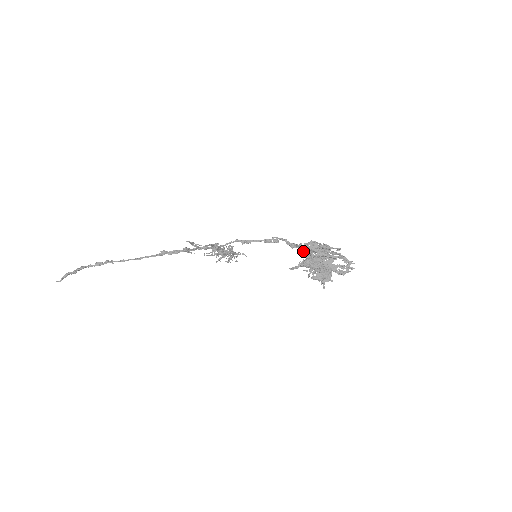
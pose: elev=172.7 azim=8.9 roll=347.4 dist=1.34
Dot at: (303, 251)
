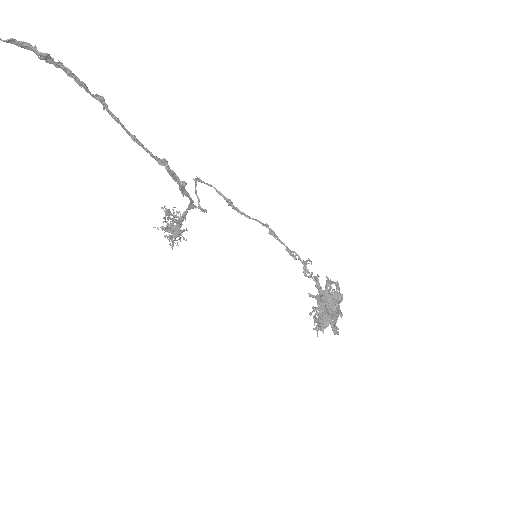
Dot at: (317, 286)
